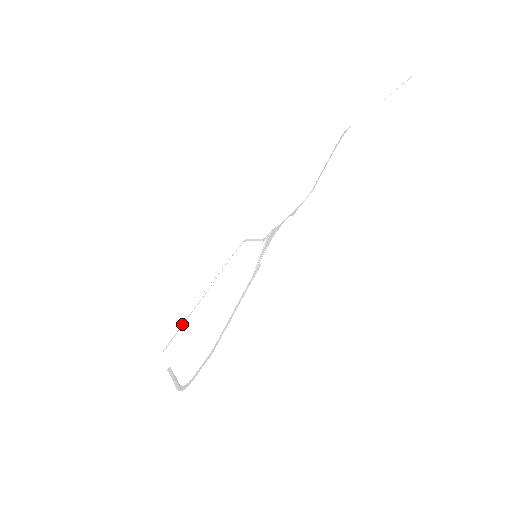
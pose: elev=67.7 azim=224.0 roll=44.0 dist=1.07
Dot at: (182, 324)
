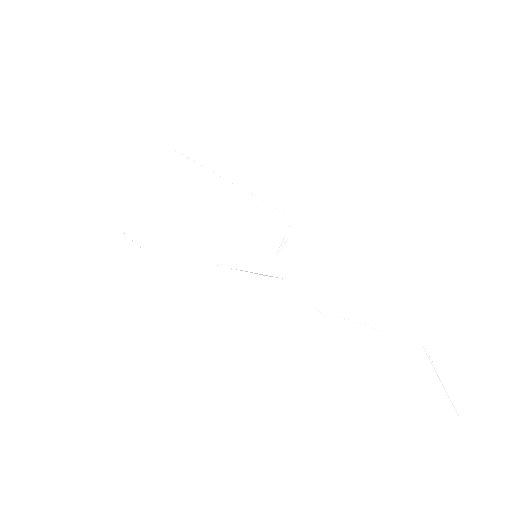
Dot at: (199, 164)
